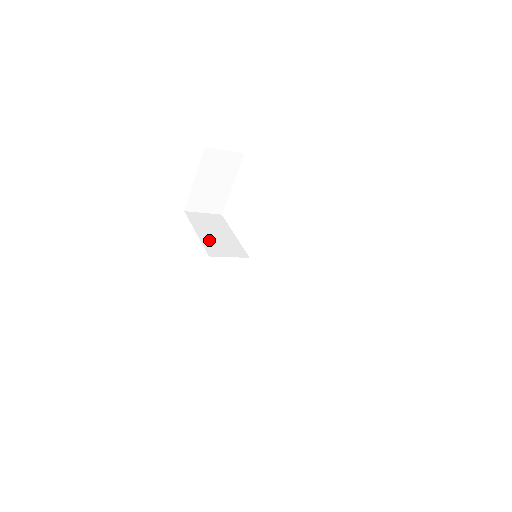
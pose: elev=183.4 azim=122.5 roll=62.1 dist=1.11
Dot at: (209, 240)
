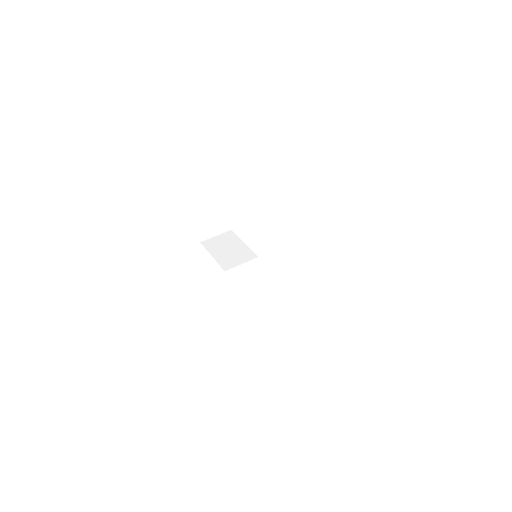
Dot at: (223, 257)
